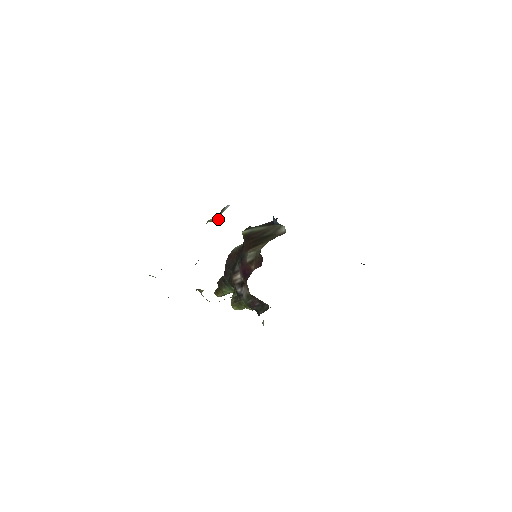
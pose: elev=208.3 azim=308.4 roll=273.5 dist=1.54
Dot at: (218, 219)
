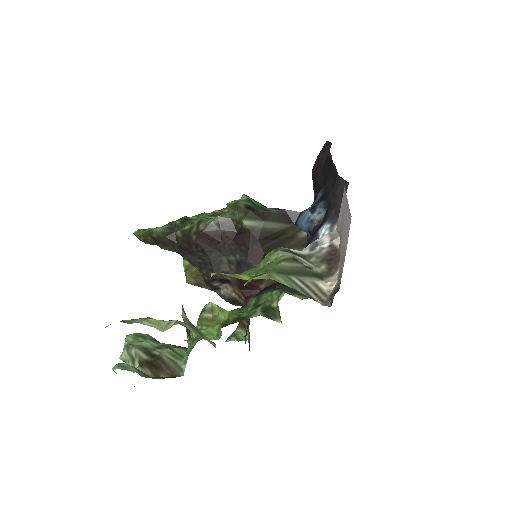
Dot at: occluded
